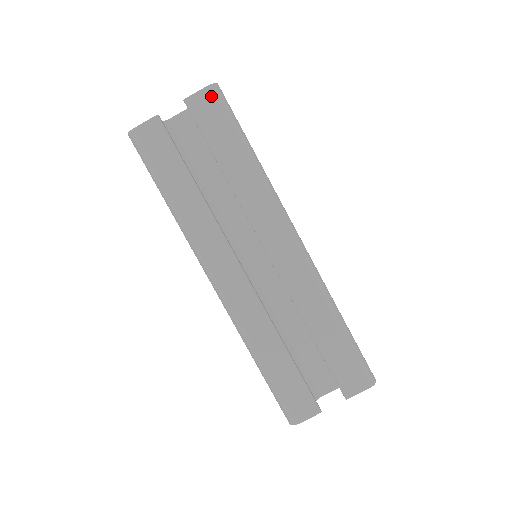
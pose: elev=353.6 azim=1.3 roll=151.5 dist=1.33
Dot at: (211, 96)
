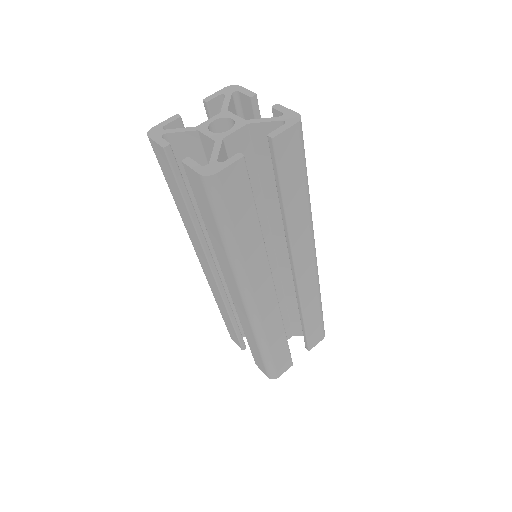
Dot at: (297, 134)
